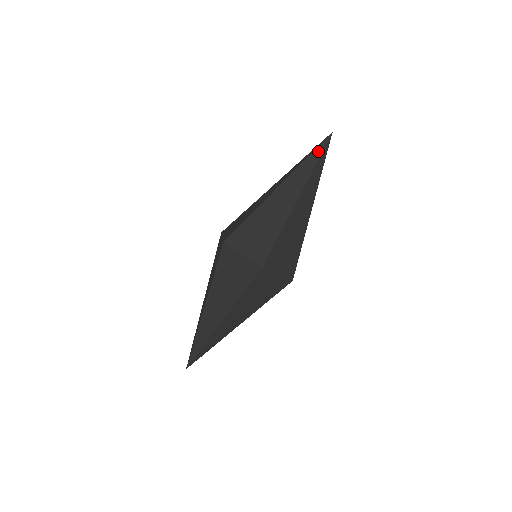
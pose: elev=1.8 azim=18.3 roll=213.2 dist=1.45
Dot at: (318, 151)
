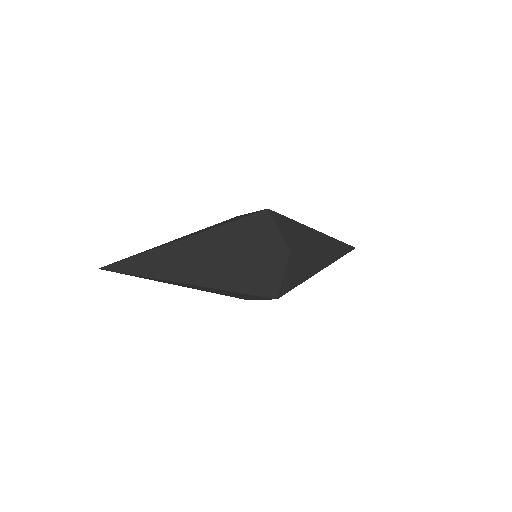
Dot at: (346, 245)
